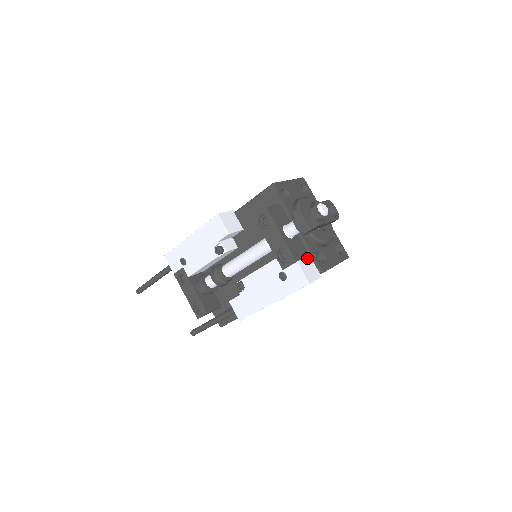
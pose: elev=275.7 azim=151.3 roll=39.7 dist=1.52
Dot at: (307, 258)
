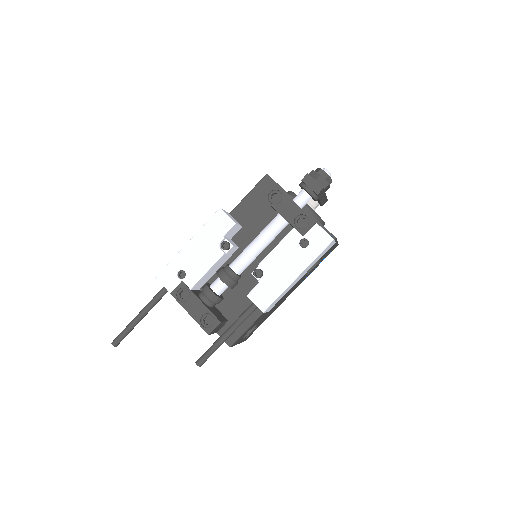
Dot at: occluded
